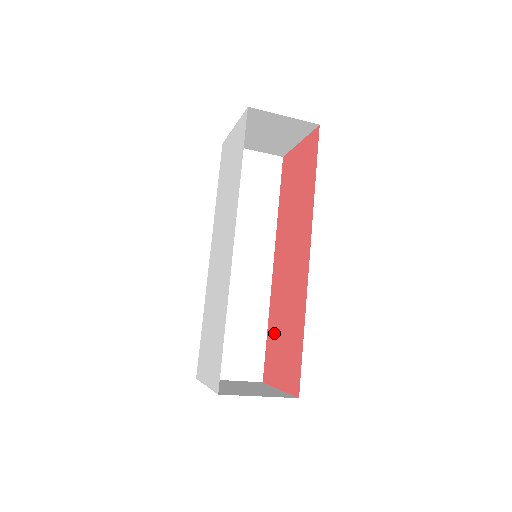
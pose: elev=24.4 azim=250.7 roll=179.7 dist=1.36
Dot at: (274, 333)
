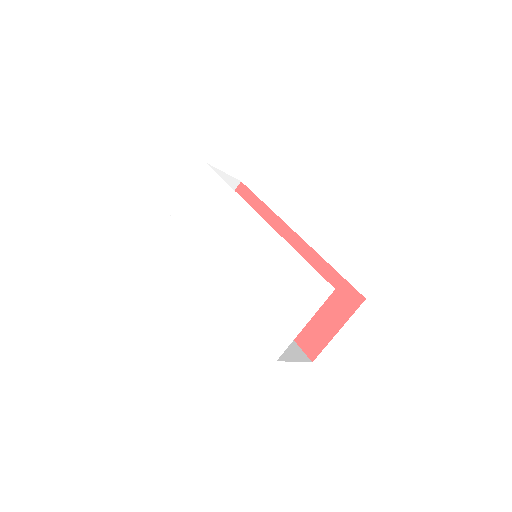
Dot at: occluded
